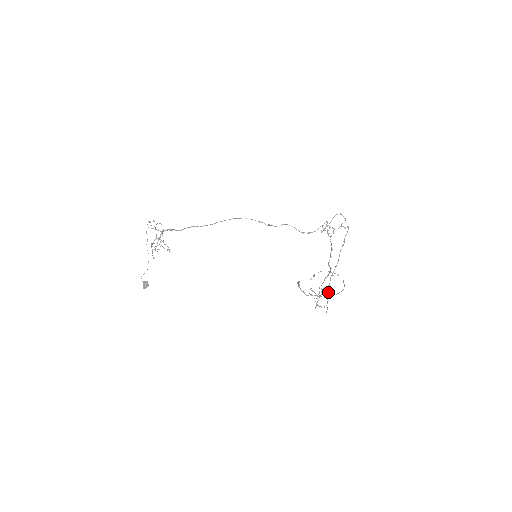
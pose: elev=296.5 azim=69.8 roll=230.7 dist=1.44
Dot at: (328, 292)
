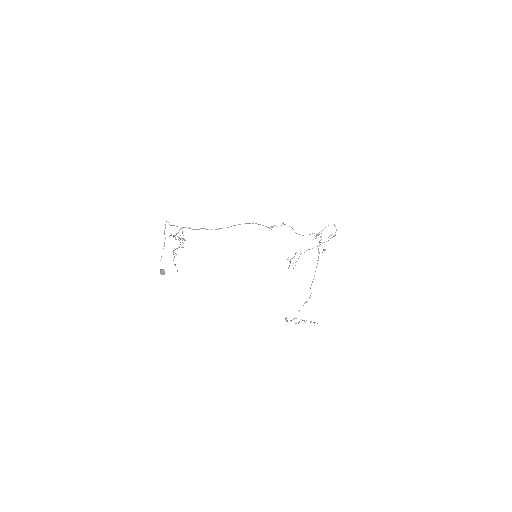
Dot at: occluded
